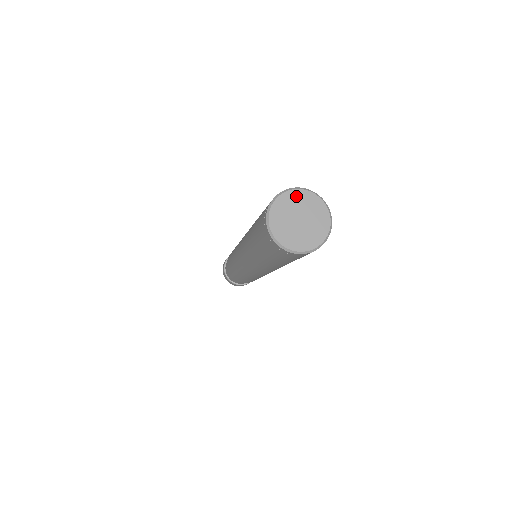
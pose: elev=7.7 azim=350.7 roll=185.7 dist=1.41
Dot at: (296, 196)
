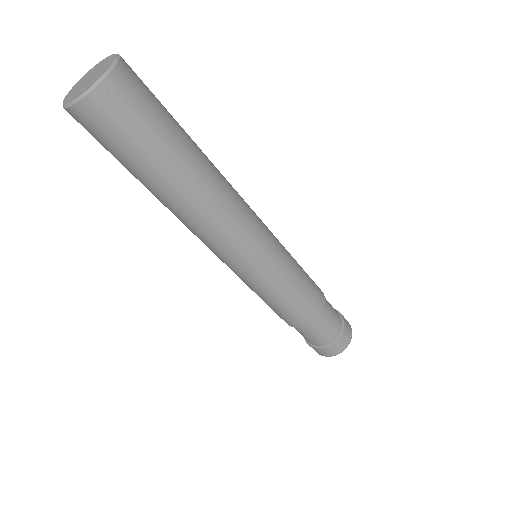
Dot at: (99, 64)
